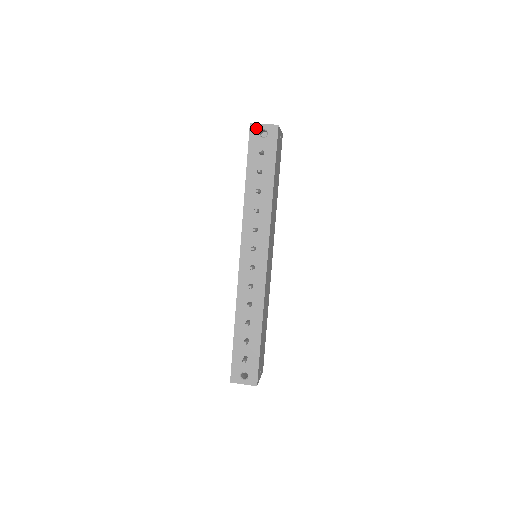
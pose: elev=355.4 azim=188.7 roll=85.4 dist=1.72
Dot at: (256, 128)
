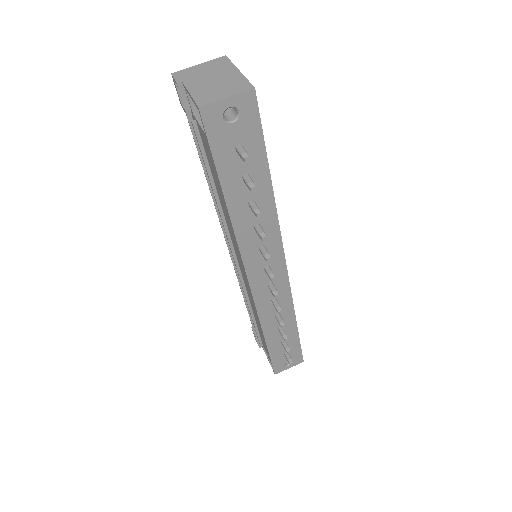
Dot at: (214, 111)
